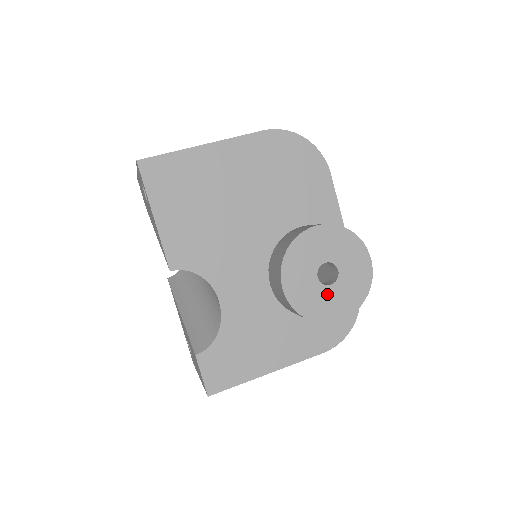
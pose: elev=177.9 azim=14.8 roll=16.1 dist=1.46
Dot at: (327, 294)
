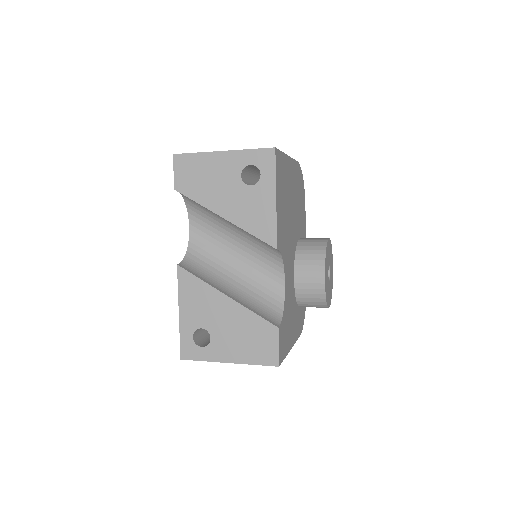
Dot at: occluded
